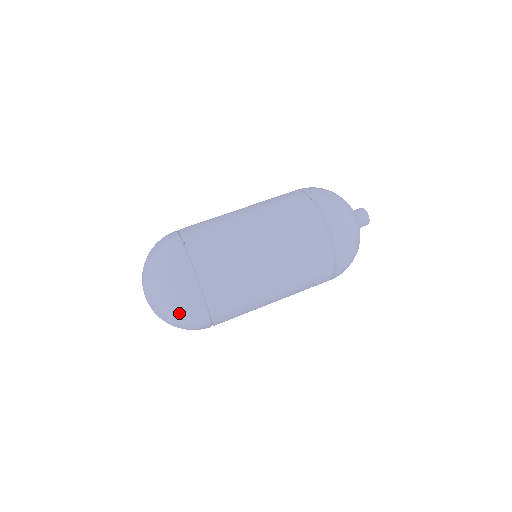
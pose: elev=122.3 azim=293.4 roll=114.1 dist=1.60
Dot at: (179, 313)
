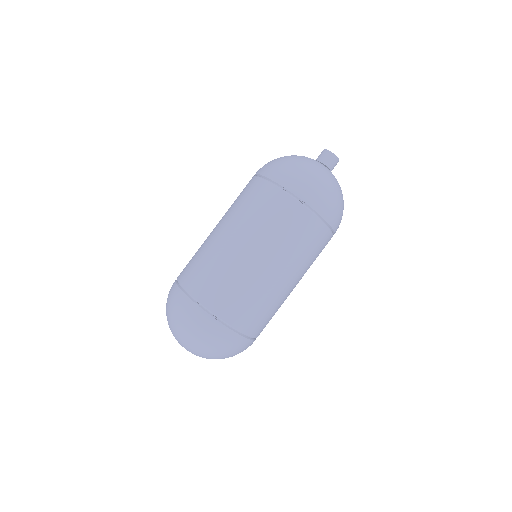
Dot at: occluded
